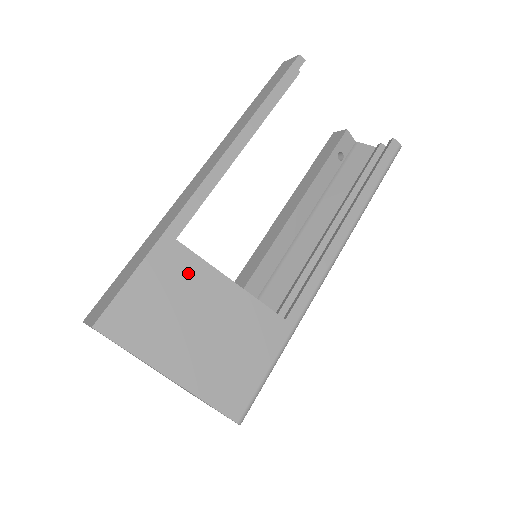
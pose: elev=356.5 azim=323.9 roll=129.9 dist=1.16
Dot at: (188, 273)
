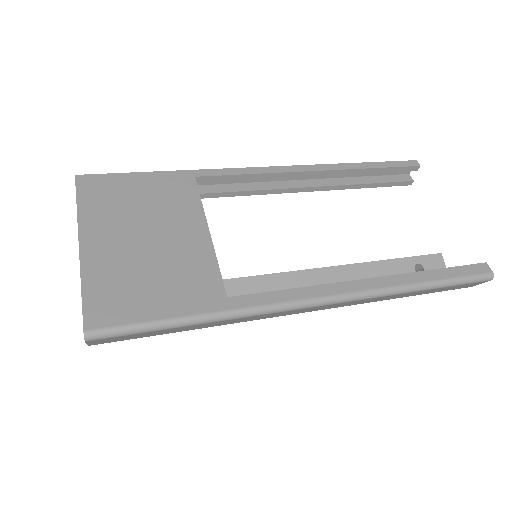
Dot at: (180, 201)
